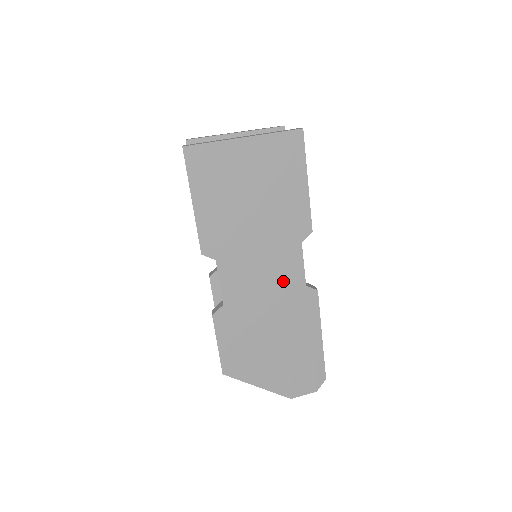
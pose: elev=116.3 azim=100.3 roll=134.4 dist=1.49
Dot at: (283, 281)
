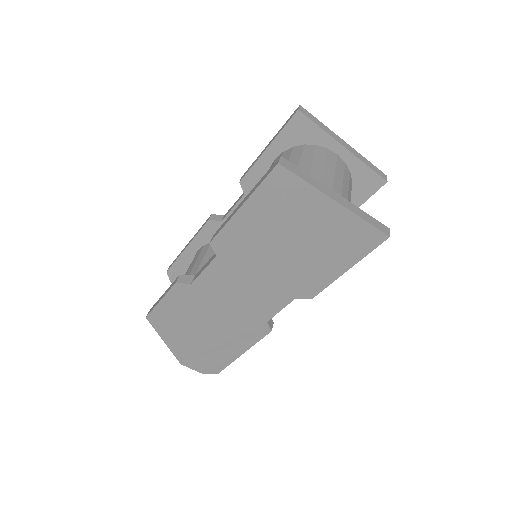
Dot at: (253, 307)
